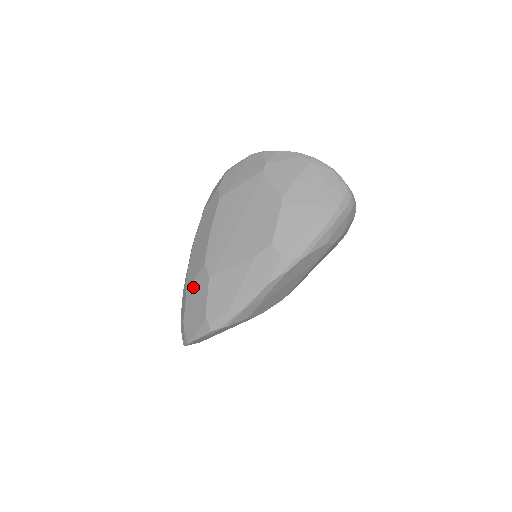
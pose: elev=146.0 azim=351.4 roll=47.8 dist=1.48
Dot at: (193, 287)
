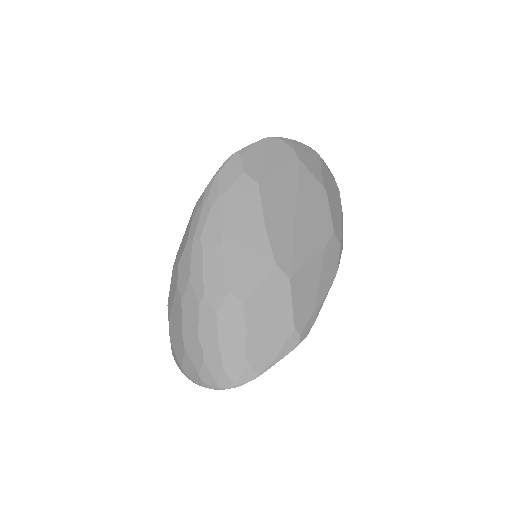
Dot at: (259, 297)
